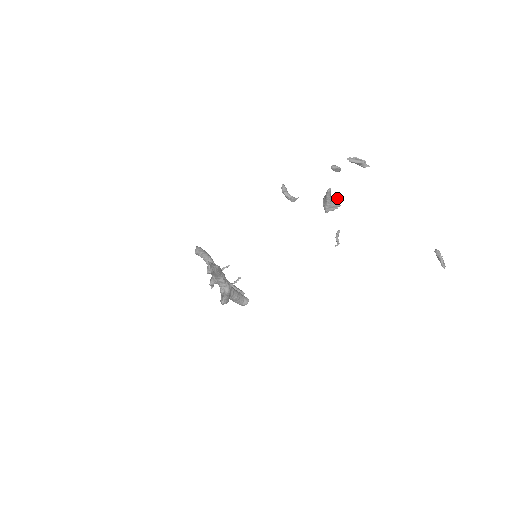
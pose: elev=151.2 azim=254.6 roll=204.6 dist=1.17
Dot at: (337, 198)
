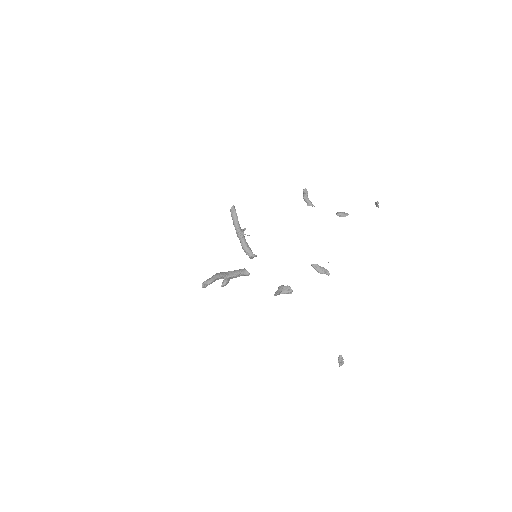
Dot at: (289, 290)
